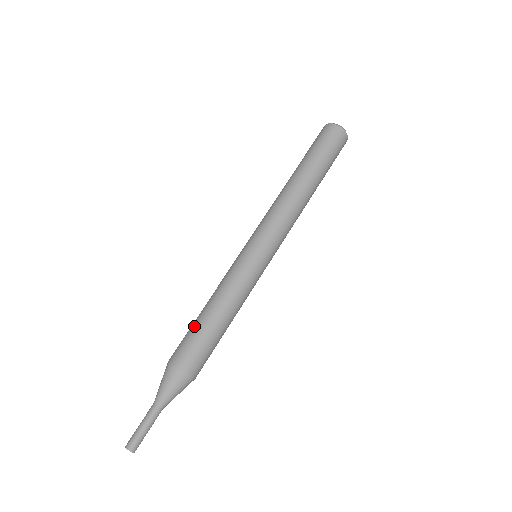
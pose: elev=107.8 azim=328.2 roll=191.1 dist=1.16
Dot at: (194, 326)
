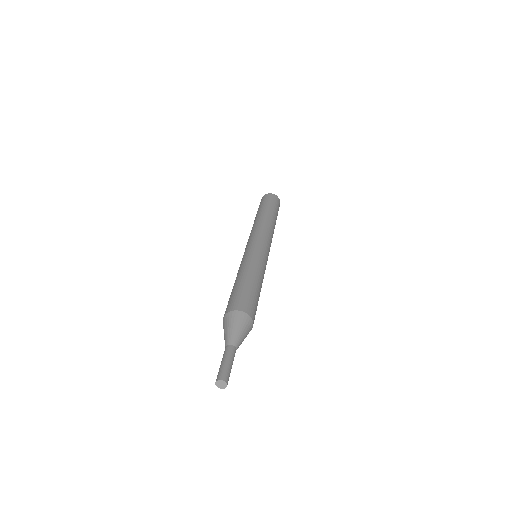
Dot at: (237, 288)
